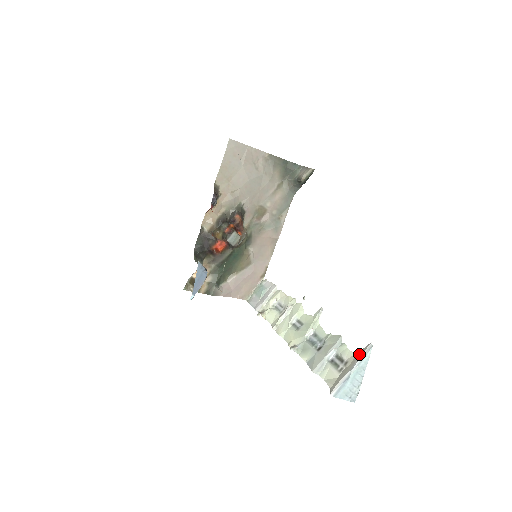
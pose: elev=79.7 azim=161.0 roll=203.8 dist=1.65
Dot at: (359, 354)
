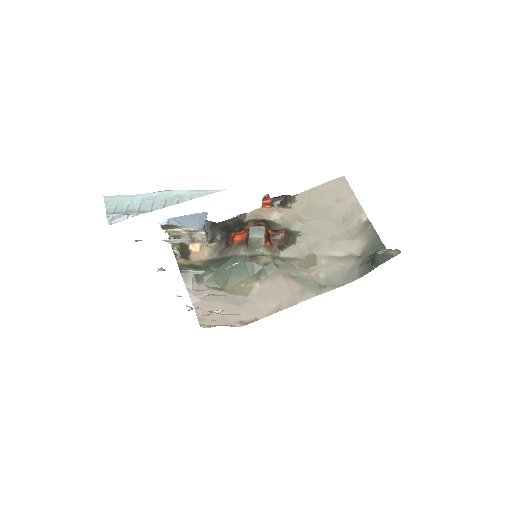
Dot at: occluded
